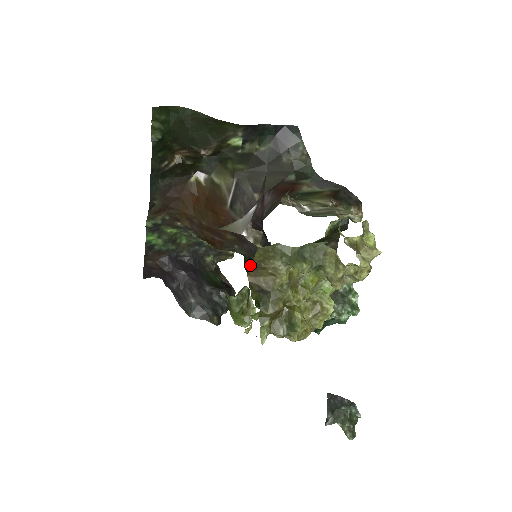
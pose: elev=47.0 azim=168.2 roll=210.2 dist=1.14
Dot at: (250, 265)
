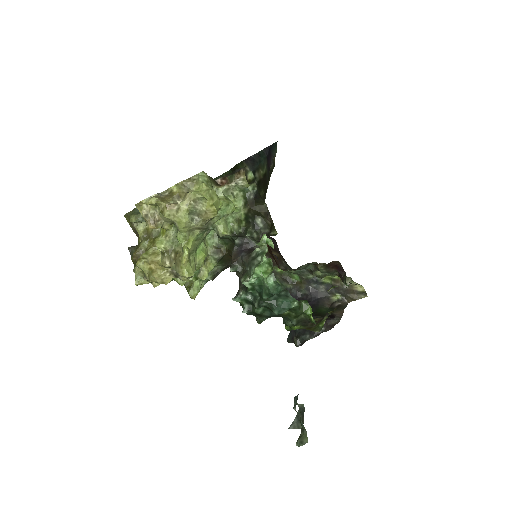
Dot at: occluded
